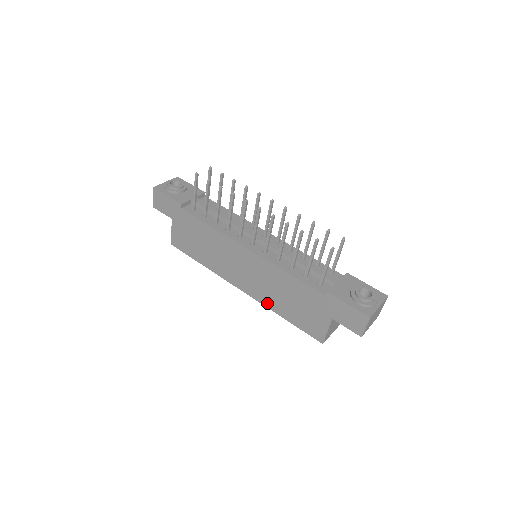
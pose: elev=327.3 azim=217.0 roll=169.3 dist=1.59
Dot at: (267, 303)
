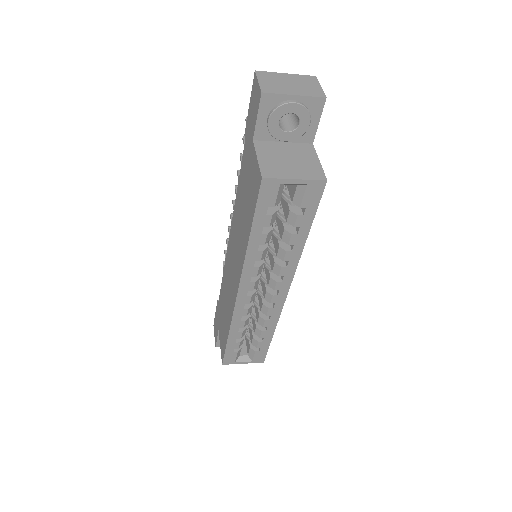
Dot at: (243, 255)
